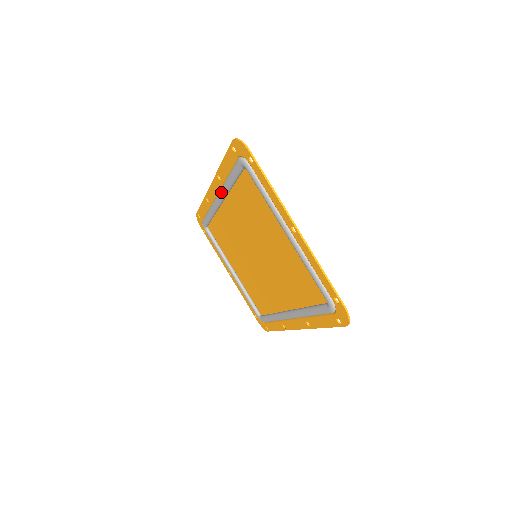
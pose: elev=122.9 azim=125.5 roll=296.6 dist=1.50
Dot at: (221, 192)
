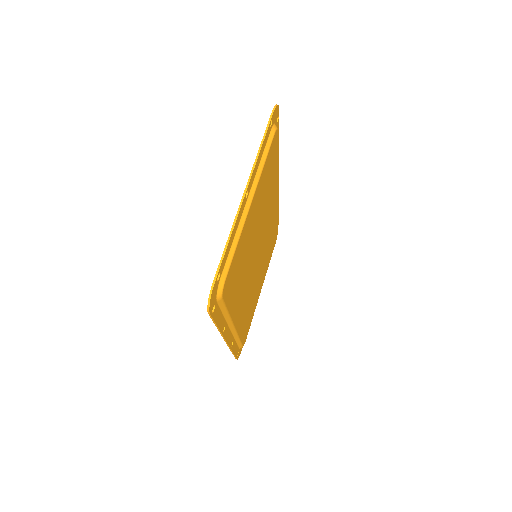
Dot at: occluded
